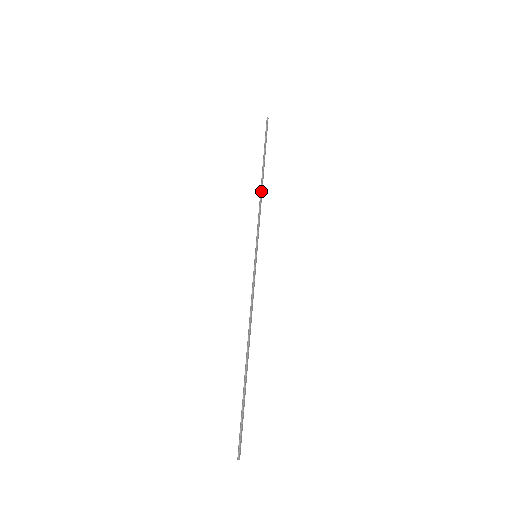
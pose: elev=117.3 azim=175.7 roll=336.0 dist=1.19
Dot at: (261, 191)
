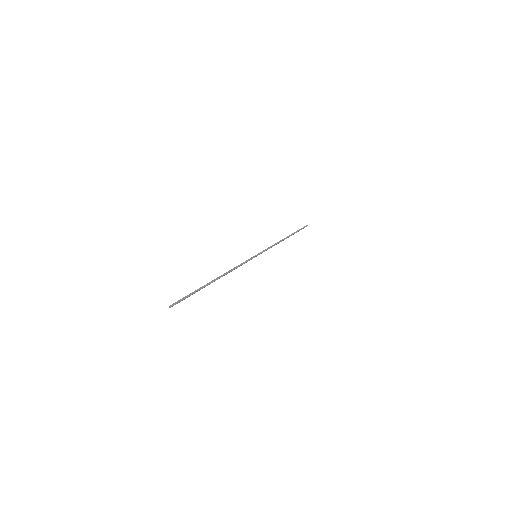
Dot at: (280, 241)
